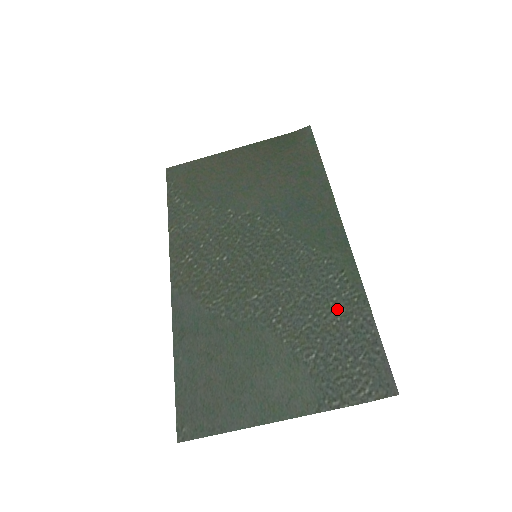
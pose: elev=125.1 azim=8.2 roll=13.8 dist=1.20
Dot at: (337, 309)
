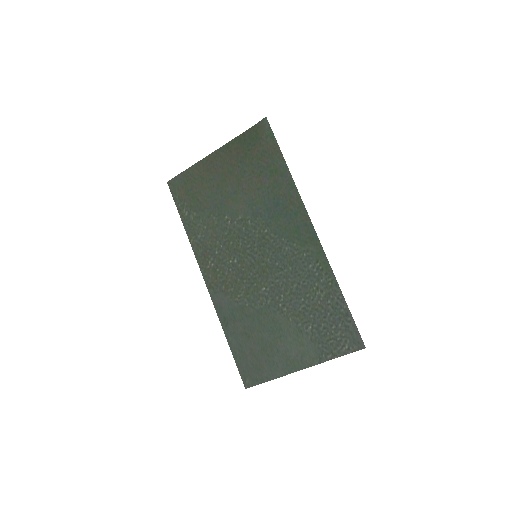
Dot at: (319, 292)
